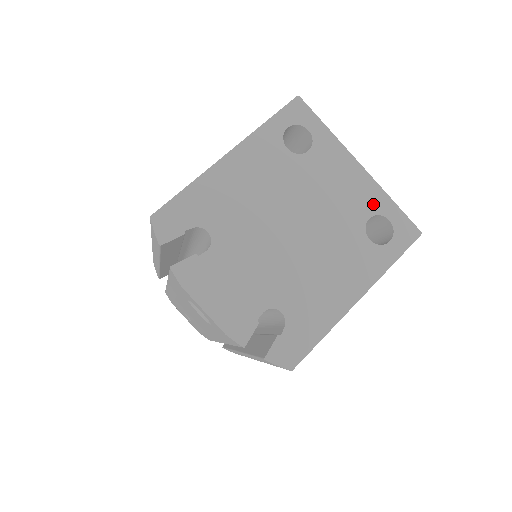
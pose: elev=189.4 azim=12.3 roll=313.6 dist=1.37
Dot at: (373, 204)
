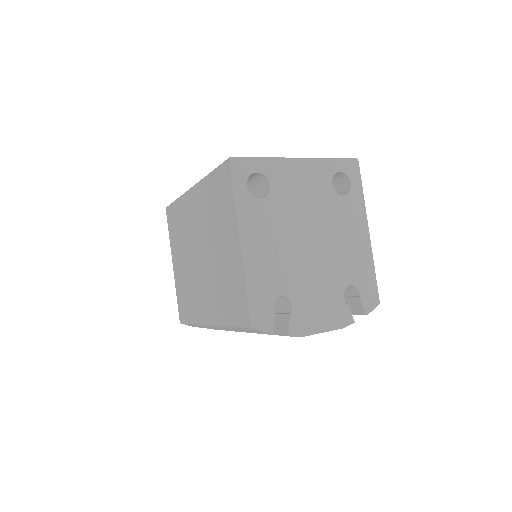
Dot at: (325, 173)
